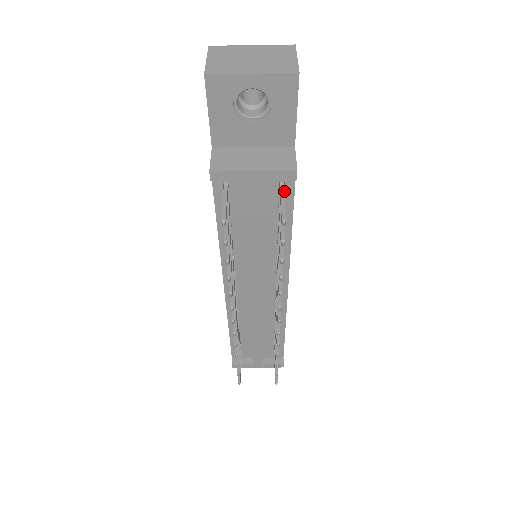
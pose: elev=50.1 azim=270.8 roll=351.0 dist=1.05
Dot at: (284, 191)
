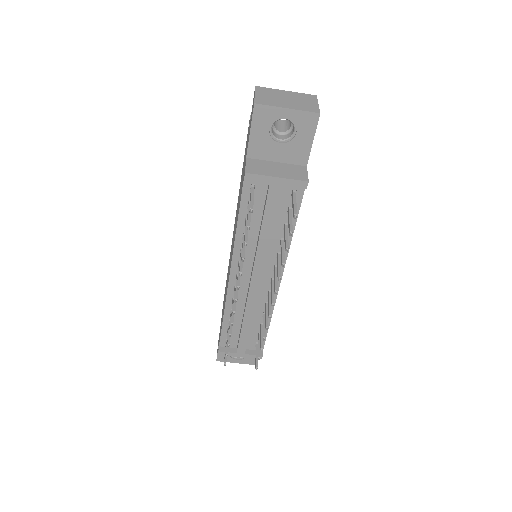
Dot at: occluded
